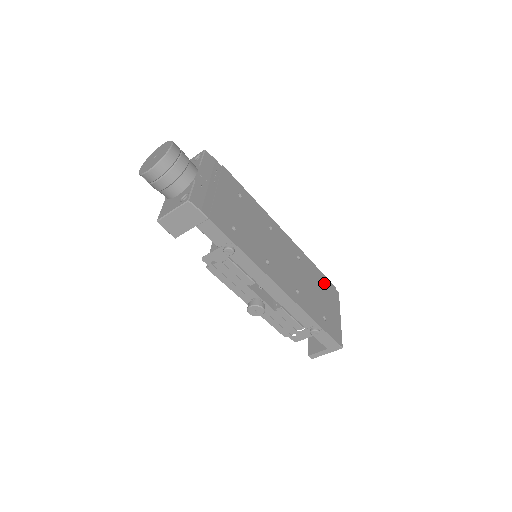
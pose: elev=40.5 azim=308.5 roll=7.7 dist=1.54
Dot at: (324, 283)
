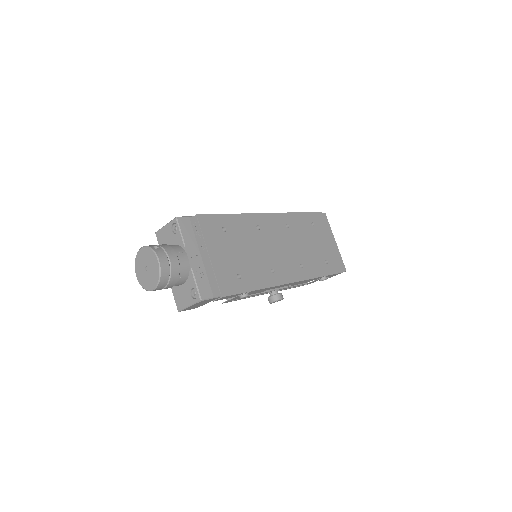
Dot at: (313, 222)
